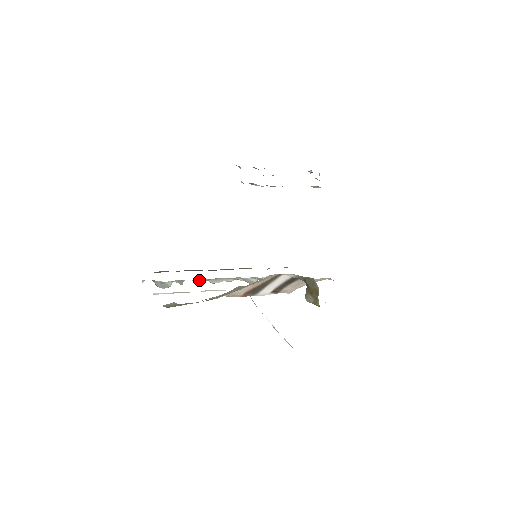
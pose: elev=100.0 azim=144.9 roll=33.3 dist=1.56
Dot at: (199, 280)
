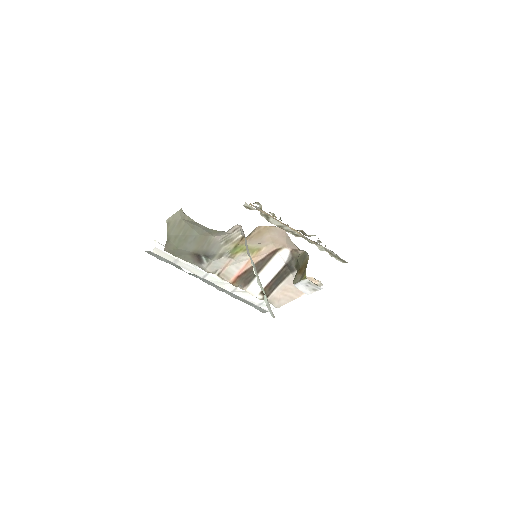
Dot at: occluded
